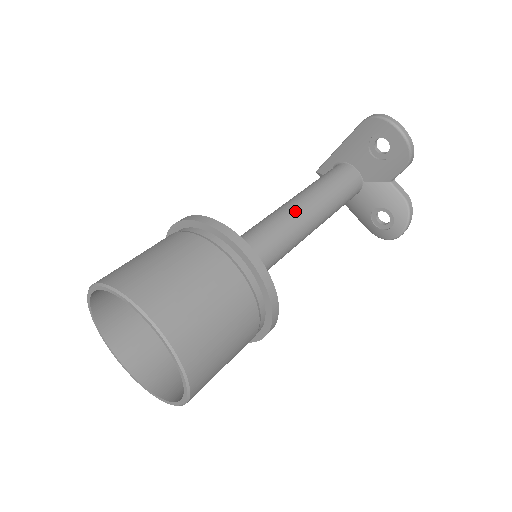
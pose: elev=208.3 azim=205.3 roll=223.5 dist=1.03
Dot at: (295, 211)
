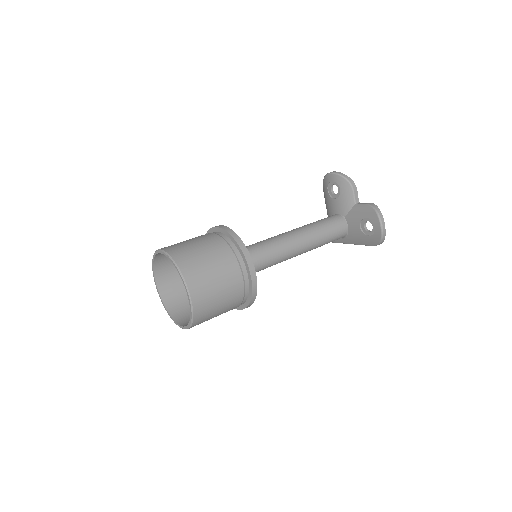
Dot at: occluded
